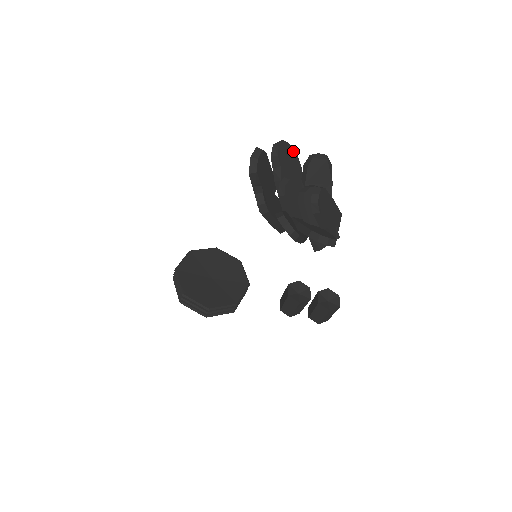
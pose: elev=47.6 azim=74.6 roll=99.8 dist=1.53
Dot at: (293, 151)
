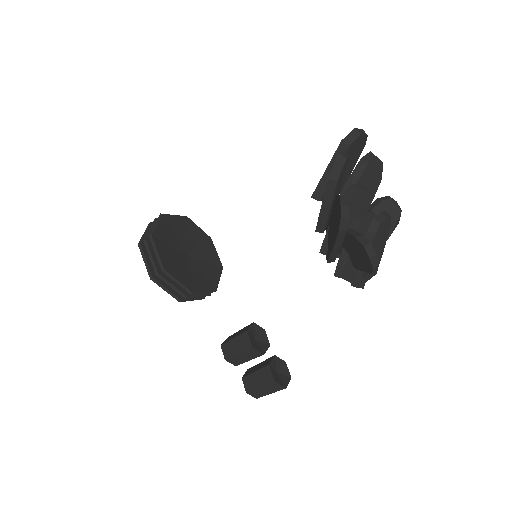
Dot at: (380, 176)
